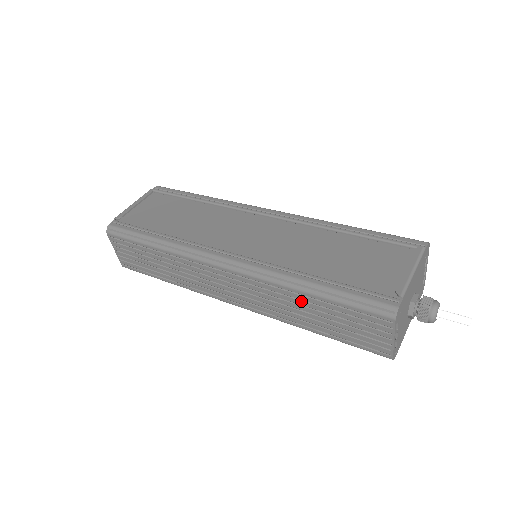
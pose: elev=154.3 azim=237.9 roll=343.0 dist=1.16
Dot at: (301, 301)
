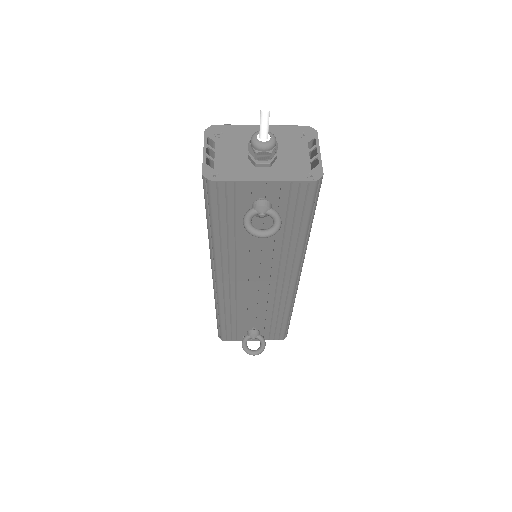
Dot at: occluded
